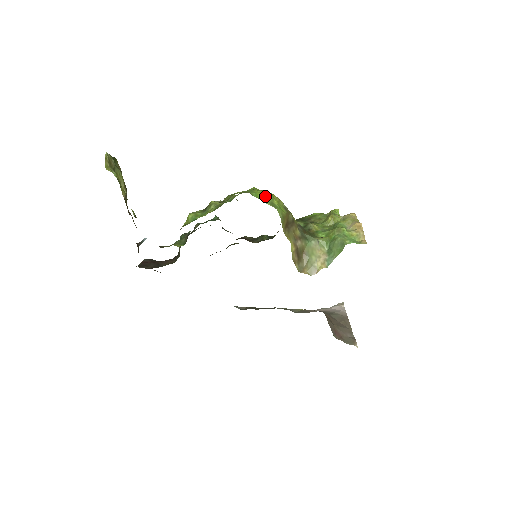
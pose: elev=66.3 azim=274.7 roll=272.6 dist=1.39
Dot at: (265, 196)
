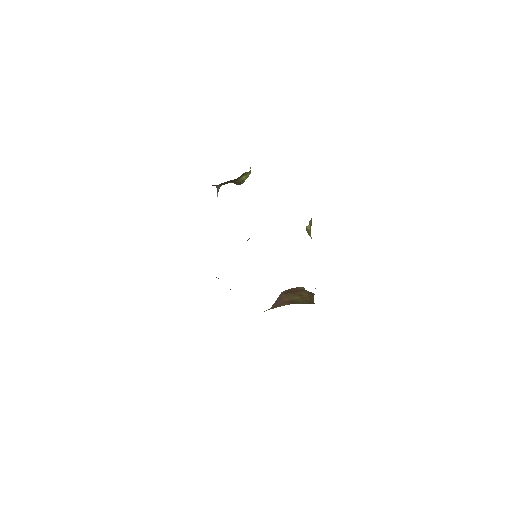
Dot at: occluded
